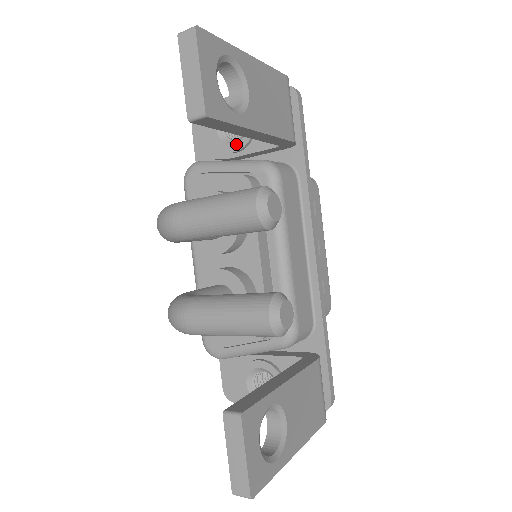
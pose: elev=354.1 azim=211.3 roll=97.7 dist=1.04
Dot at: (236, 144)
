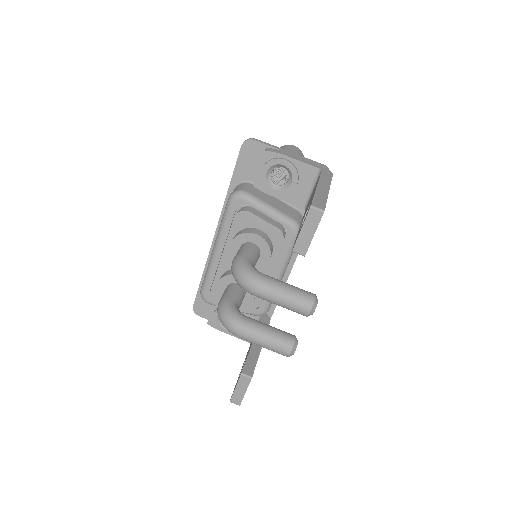
Dot at: (277, 191)
